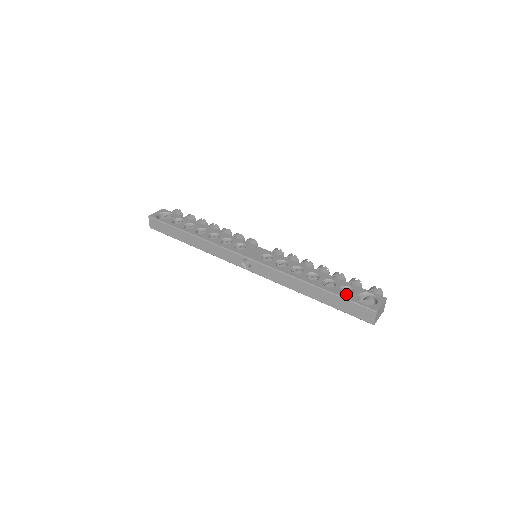
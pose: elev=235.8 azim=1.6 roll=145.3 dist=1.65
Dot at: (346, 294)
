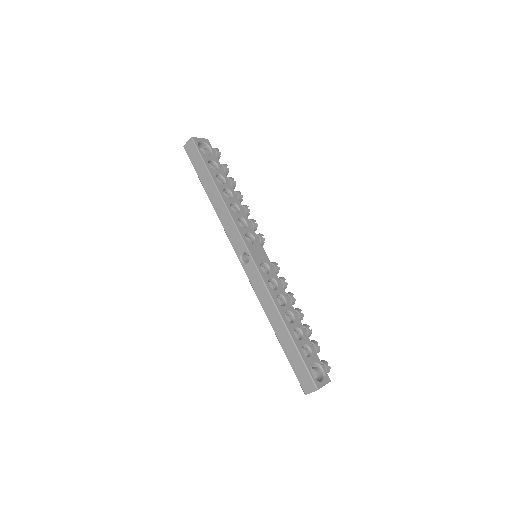
Dot at: occluded
